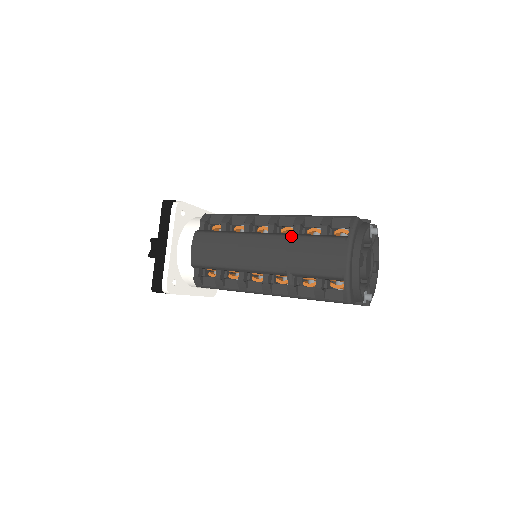
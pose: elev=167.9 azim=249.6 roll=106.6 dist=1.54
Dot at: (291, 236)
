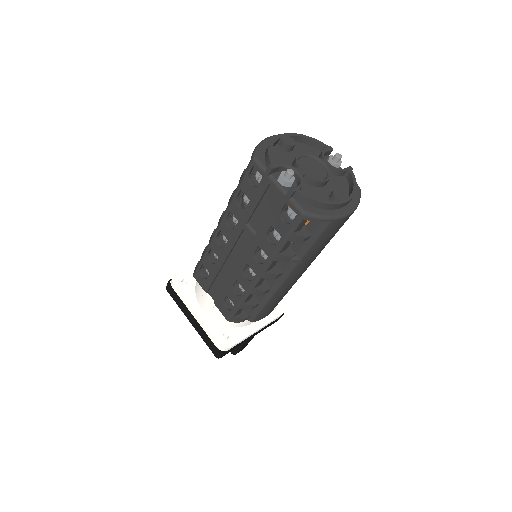
Dot at: occluded
